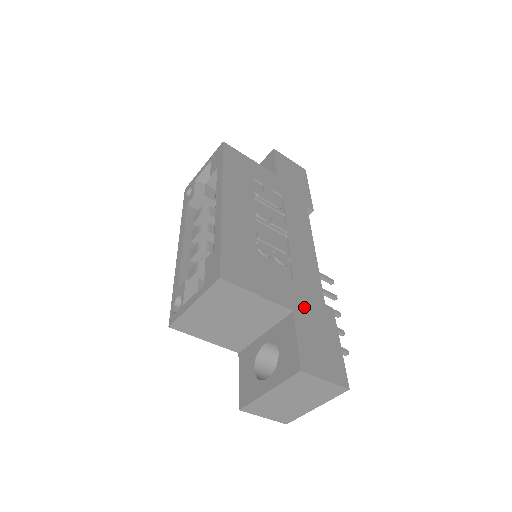
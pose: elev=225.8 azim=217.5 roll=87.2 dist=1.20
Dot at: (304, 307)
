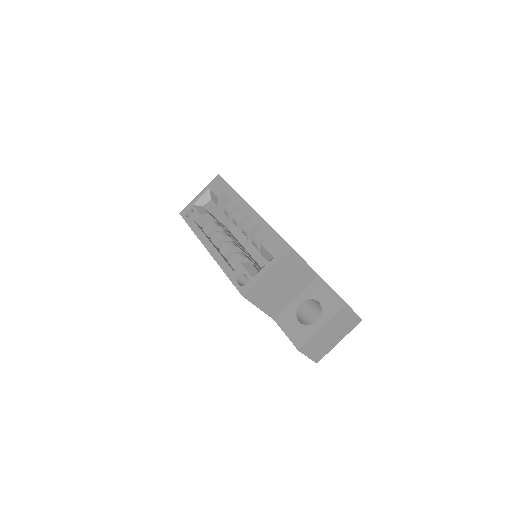
Dot at: occluded
